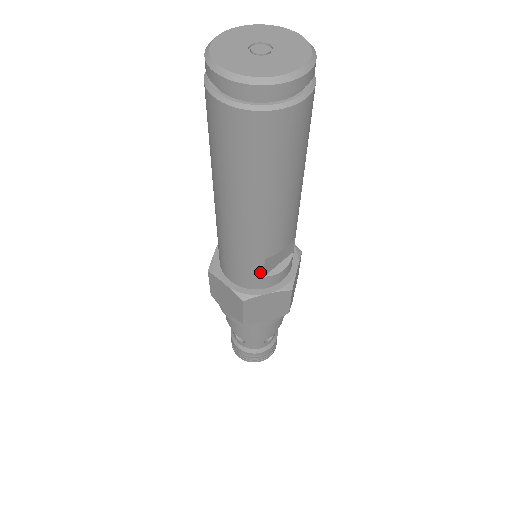
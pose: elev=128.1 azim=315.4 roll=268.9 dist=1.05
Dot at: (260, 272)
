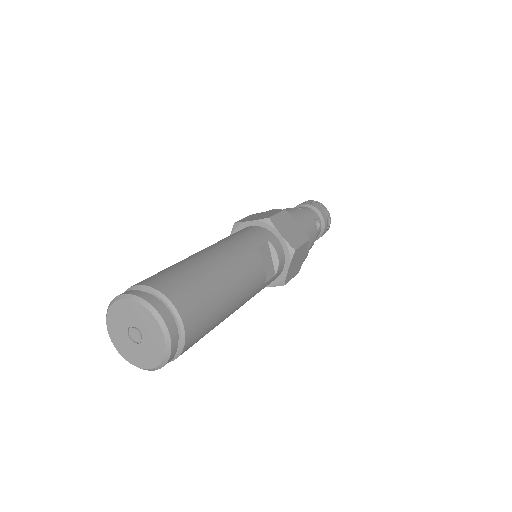
Dot at: (272, 279)
